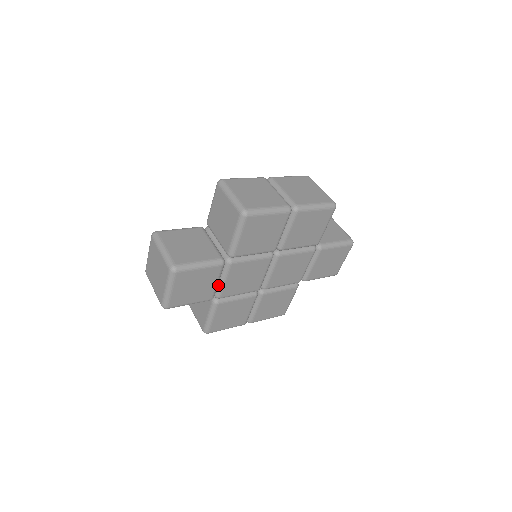
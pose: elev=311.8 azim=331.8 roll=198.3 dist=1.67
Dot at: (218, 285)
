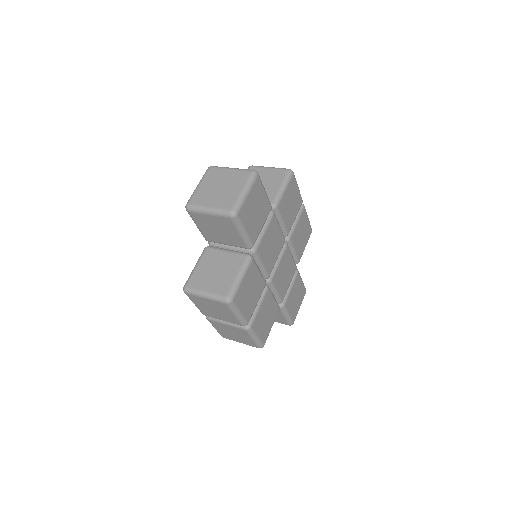
Dot at: occluded
